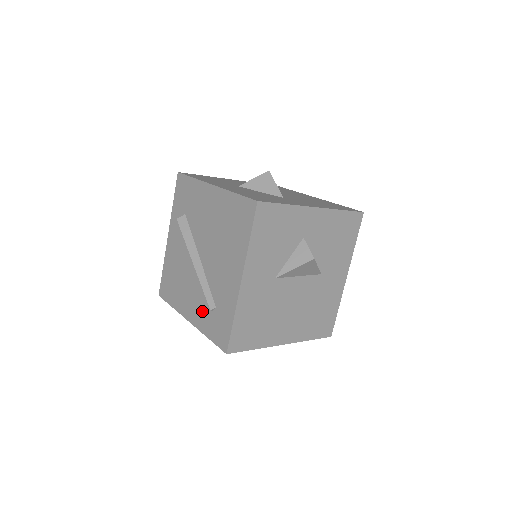
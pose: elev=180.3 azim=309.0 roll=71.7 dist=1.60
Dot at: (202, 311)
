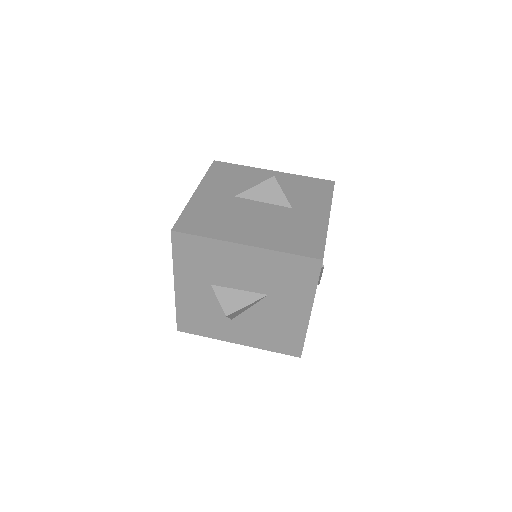
Dot at: occluded
